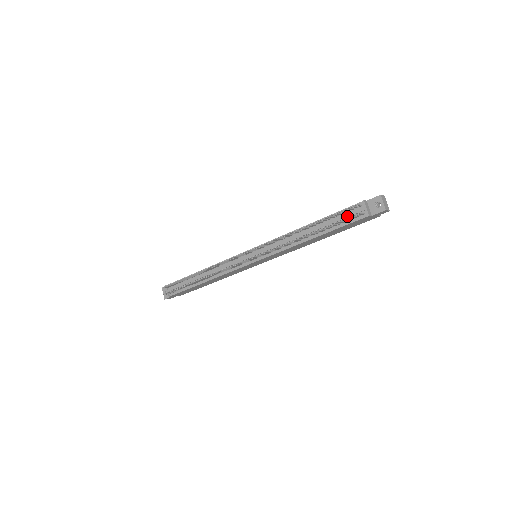
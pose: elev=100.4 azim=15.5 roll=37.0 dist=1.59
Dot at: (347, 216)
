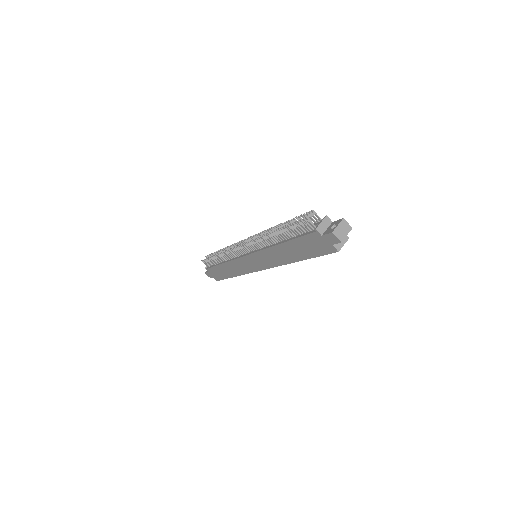
Dot at: occluded
